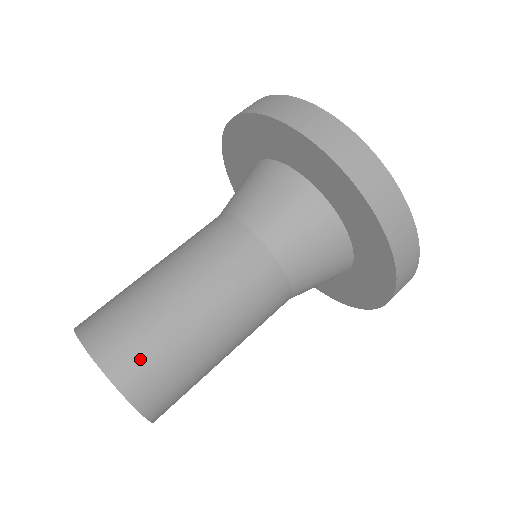
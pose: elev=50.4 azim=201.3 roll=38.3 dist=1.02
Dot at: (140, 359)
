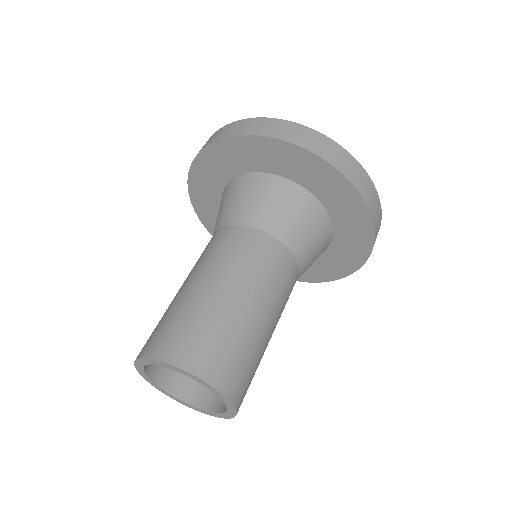
Dot at: (221, 356)
